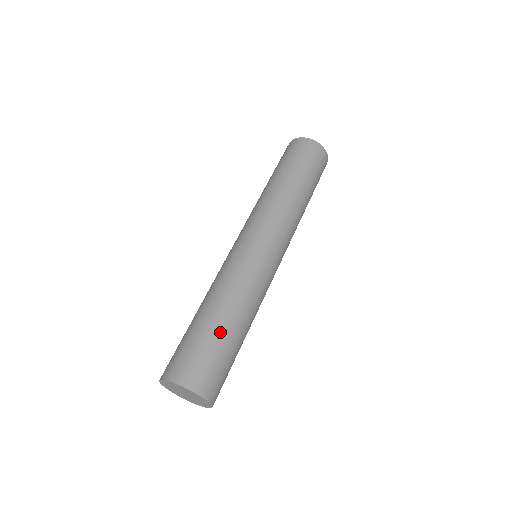
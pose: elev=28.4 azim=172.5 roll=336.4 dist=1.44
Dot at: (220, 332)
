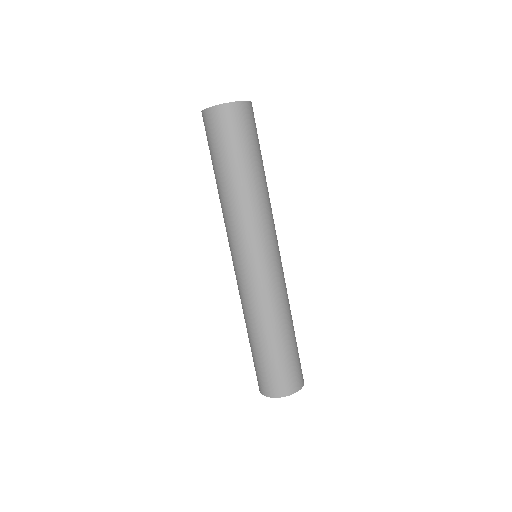
Dot at: (292, 343)
